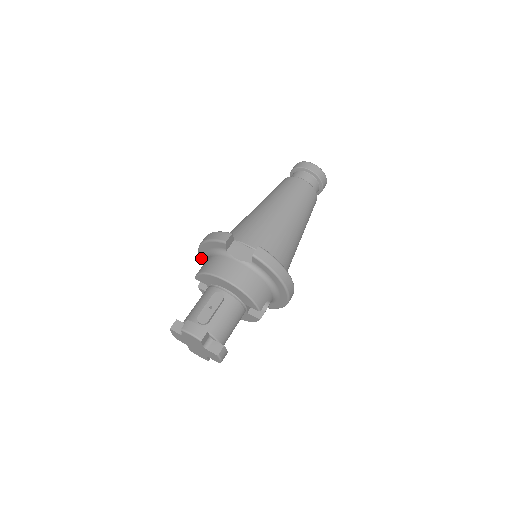
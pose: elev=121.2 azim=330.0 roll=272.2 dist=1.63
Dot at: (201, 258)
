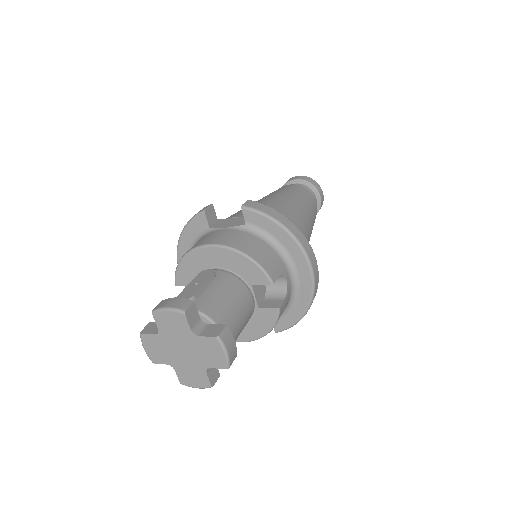
Dot at: occluded
